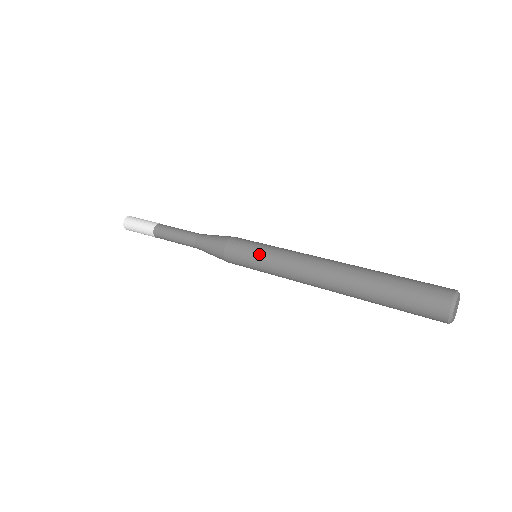
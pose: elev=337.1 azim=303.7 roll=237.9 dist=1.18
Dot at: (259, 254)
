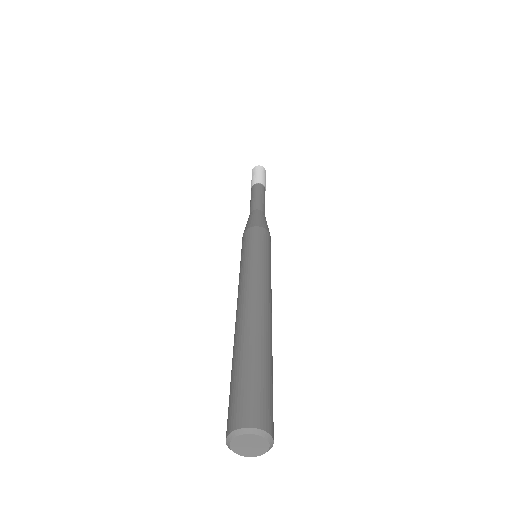
Dot at: occluded
